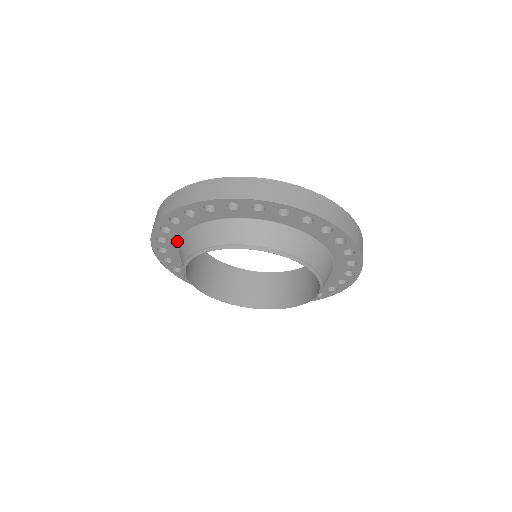
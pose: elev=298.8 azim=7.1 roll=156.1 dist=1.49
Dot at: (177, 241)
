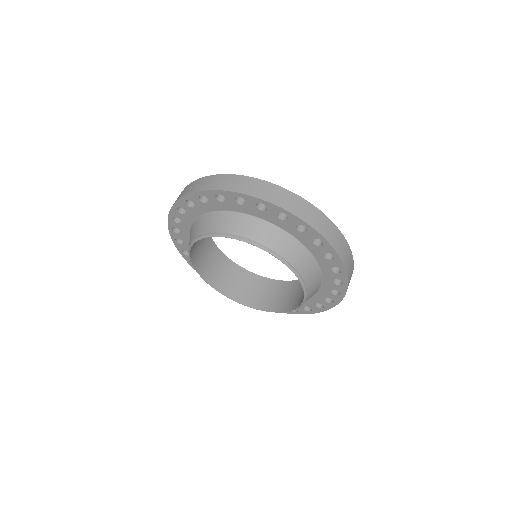
Dot at: (188, 233)
